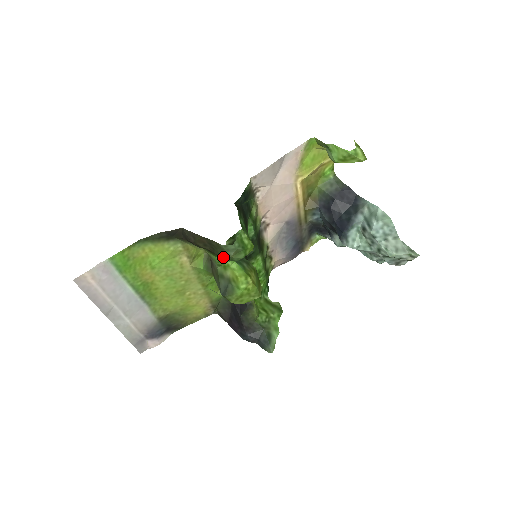
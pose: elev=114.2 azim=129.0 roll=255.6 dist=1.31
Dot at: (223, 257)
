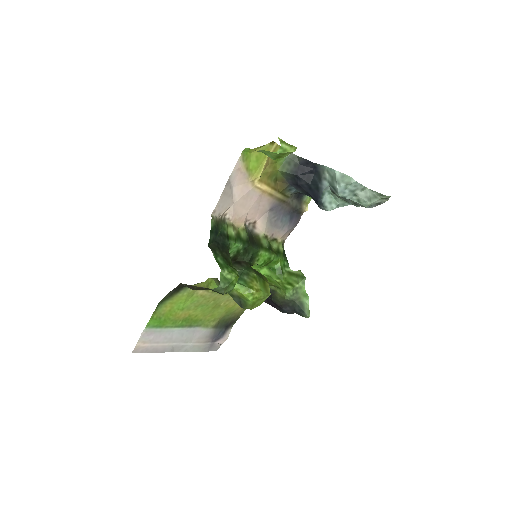
Dot at: occluded
